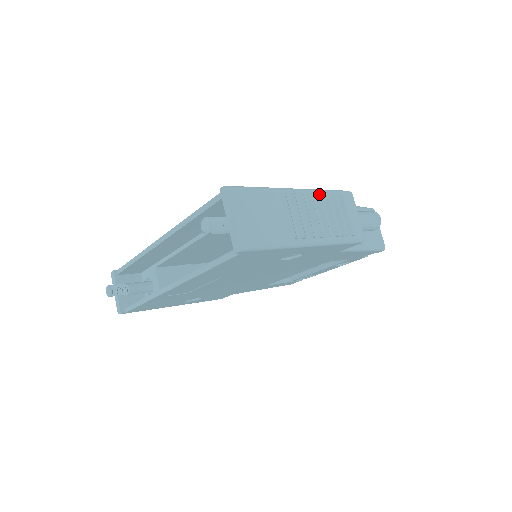
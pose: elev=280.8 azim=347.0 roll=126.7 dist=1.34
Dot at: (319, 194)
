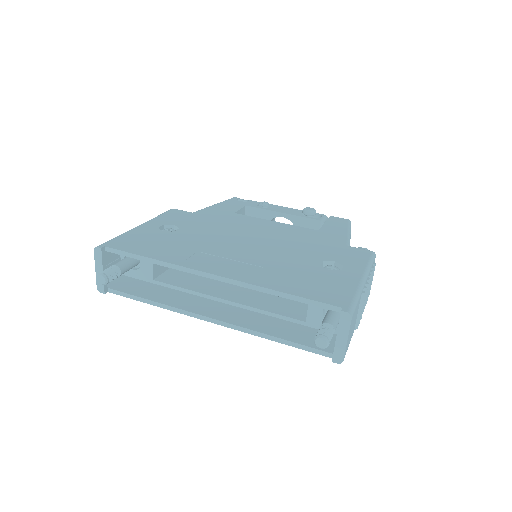
Dot at: (371, 276)
